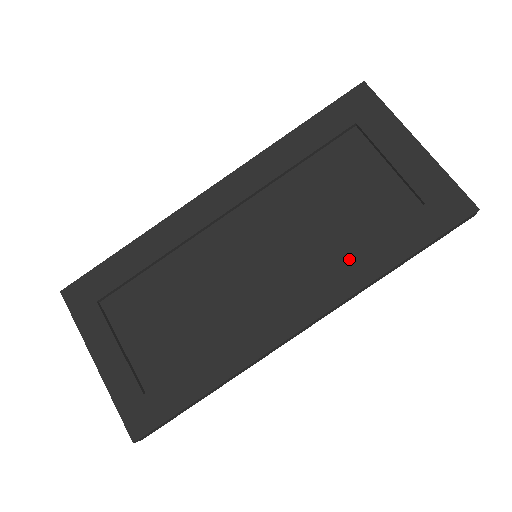
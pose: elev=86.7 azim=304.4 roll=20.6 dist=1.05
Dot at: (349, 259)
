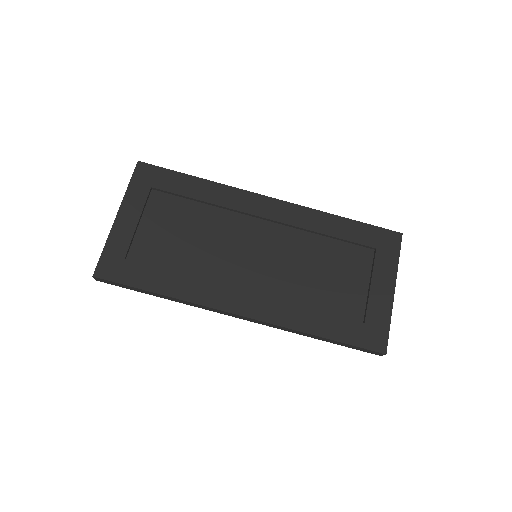
Dot at: (300, 308)
